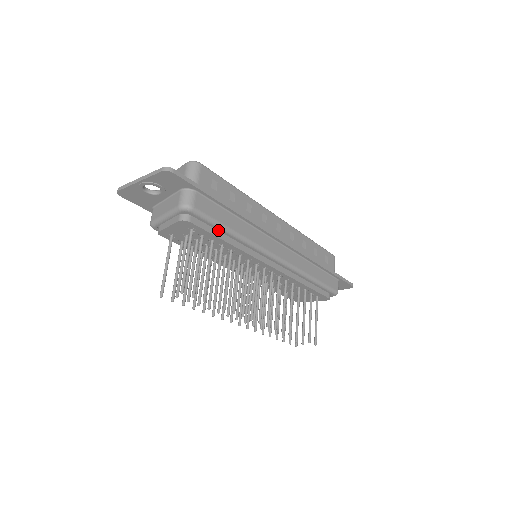
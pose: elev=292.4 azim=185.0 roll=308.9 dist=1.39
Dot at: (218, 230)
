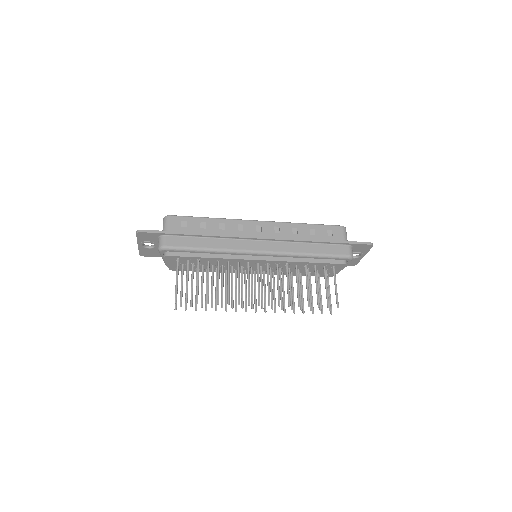
Dot at: (195, 252)
